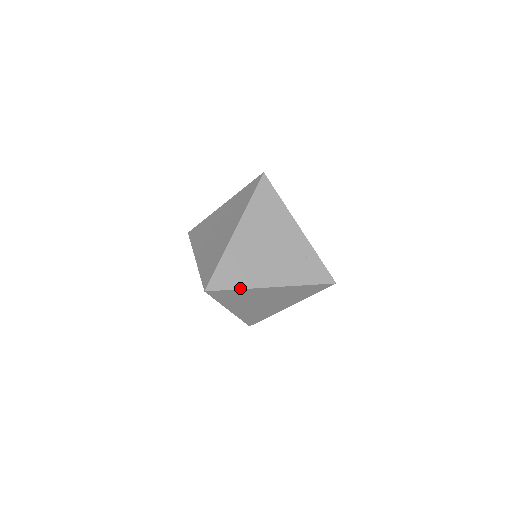
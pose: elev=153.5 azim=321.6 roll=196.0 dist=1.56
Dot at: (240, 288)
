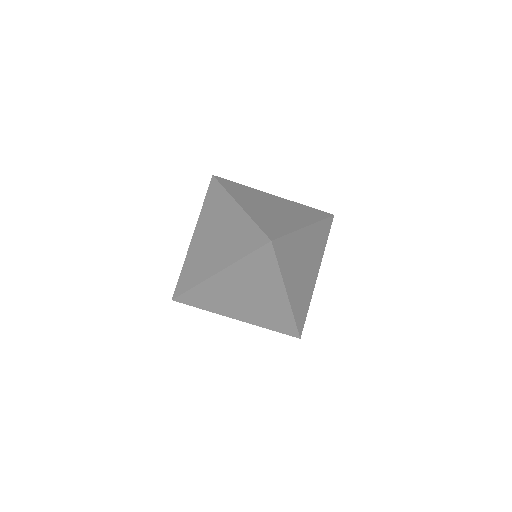
Dot at: (290, 232)
